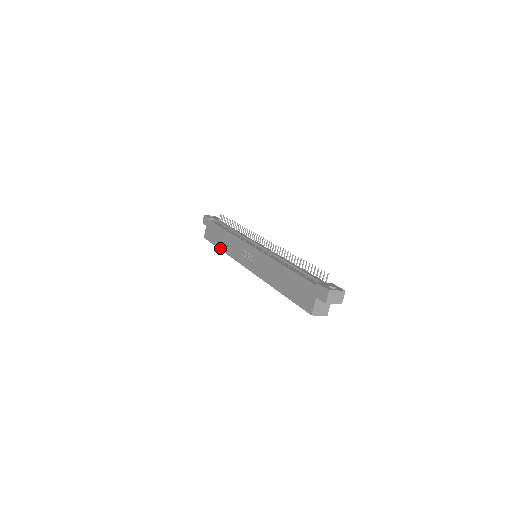
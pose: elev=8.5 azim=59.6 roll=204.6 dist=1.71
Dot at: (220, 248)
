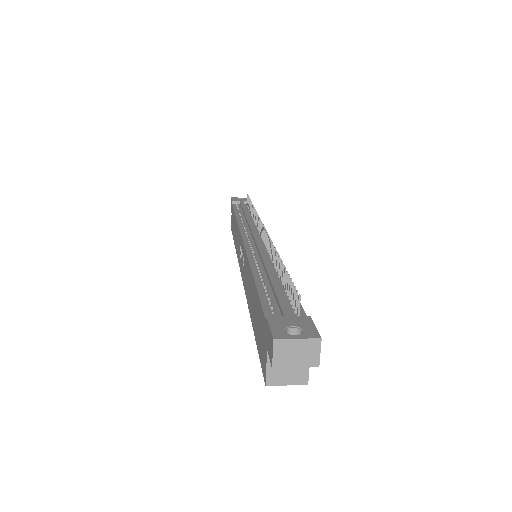
Dot at: occluded
